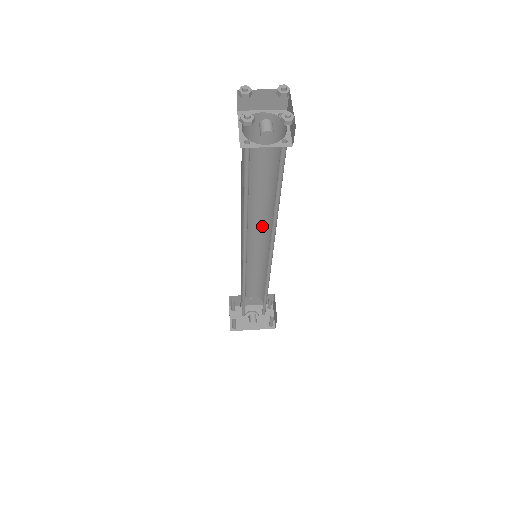
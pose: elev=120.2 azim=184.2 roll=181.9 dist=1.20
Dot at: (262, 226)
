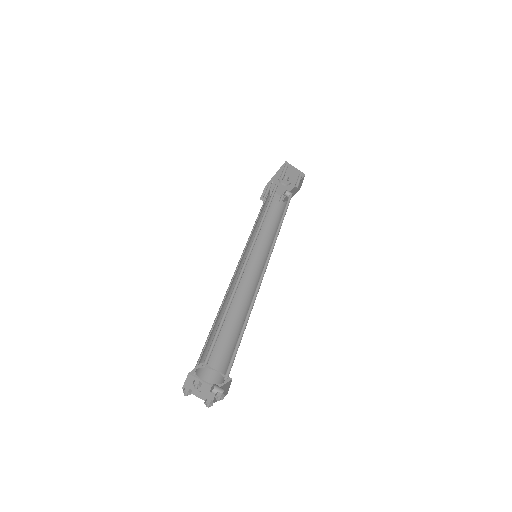
Dot at: occluded
